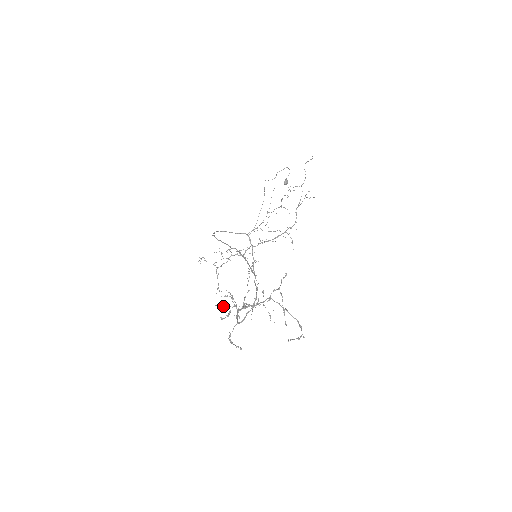
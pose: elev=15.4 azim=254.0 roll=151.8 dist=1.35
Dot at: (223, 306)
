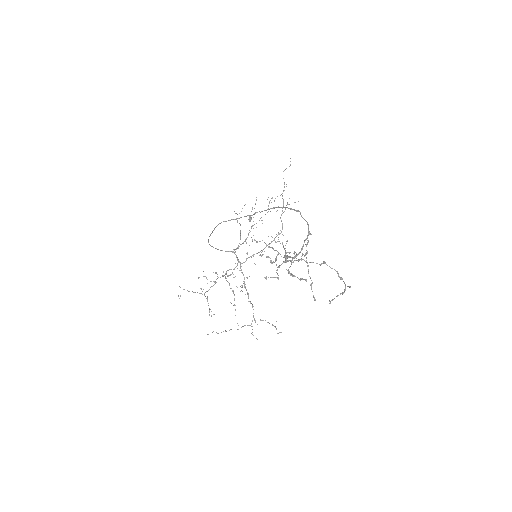
Dot at: (217, 333)
